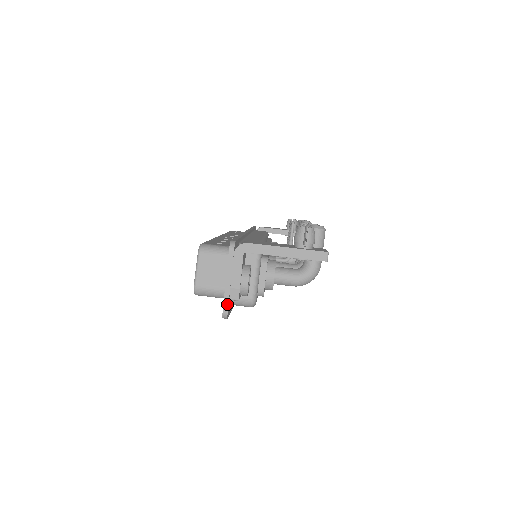
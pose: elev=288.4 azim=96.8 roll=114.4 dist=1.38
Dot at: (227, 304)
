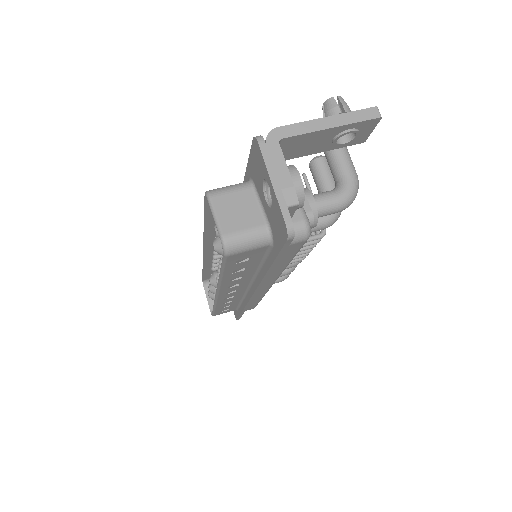
Dot at: (287, 212)
